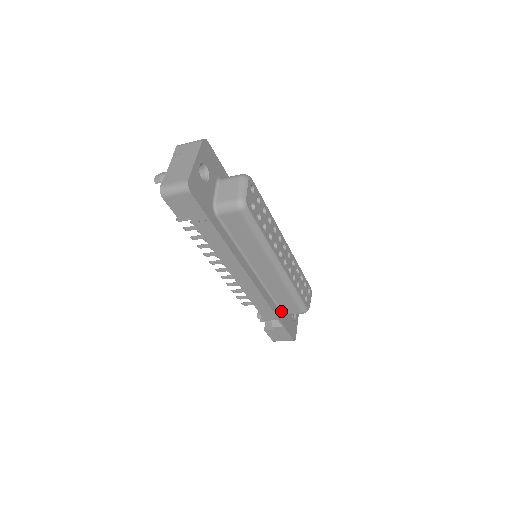
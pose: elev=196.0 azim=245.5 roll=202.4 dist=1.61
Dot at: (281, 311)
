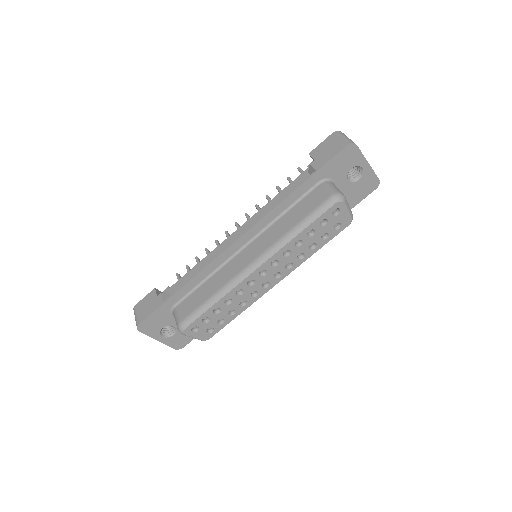
Dot at: occluded
